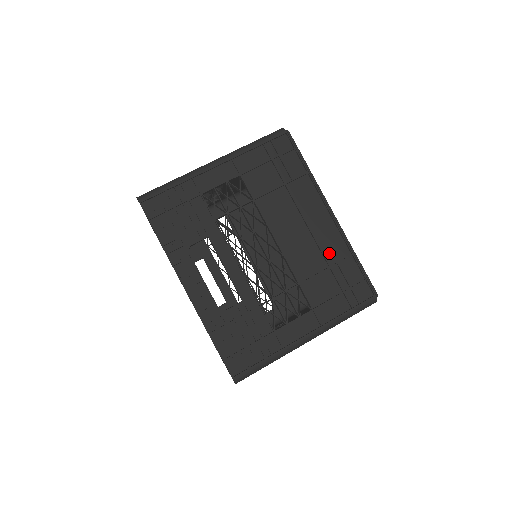
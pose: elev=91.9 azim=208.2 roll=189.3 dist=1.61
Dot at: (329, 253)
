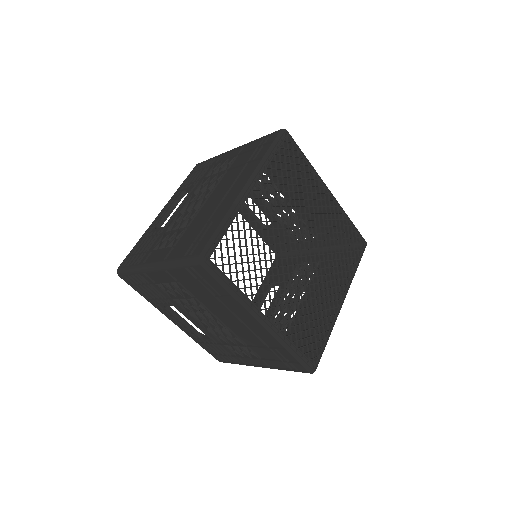
Dot at: (217, 214)
